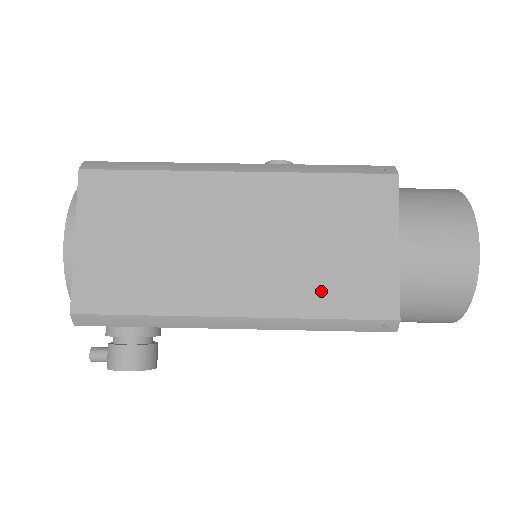
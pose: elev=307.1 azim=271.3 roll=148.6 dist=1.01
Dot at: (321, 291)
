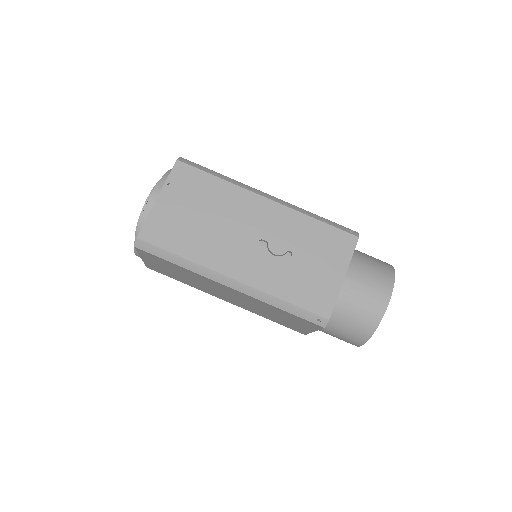
Dot at: (269, 317)
